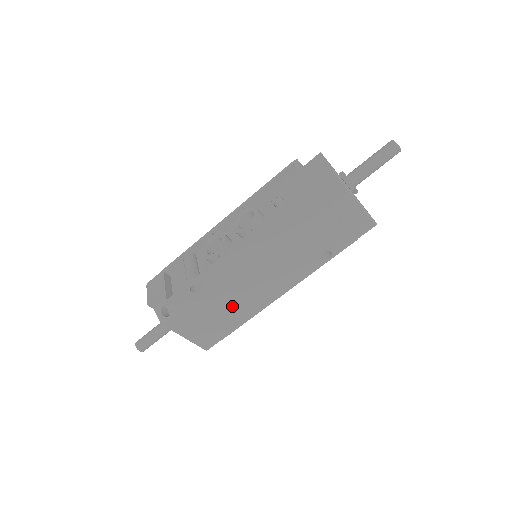
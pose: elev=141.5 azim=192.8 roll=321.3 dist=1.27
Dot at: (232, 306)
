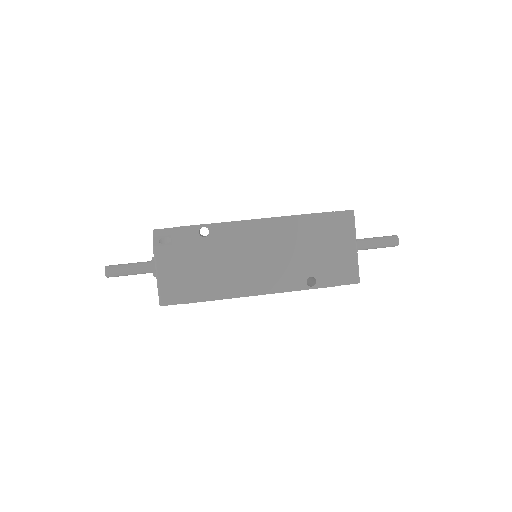
Dot at: (215, 273)
